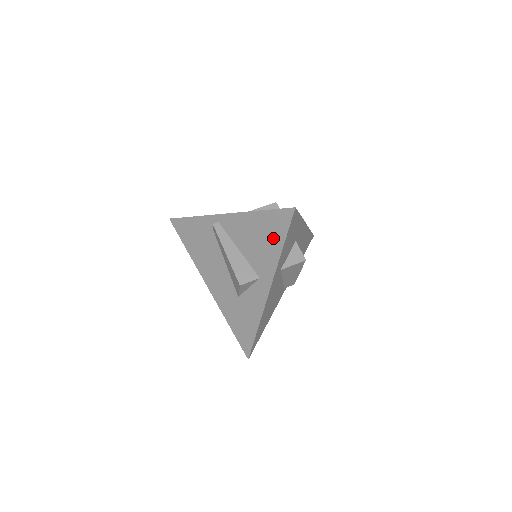
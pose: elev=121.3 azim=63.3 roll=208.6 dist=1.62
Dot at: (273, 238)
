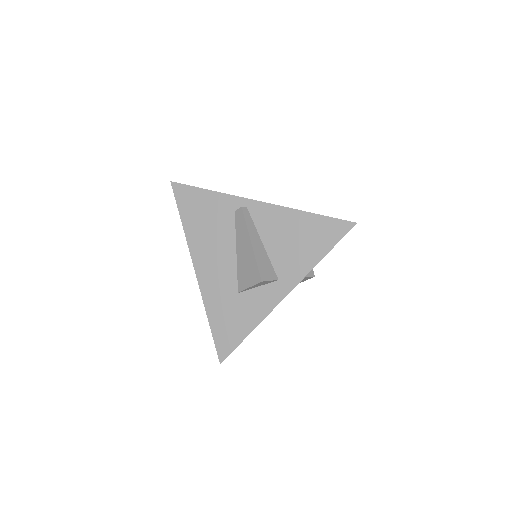
Dot at: (316, 244)
